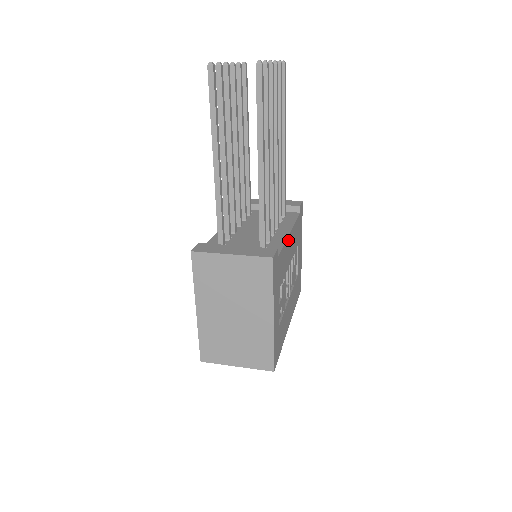
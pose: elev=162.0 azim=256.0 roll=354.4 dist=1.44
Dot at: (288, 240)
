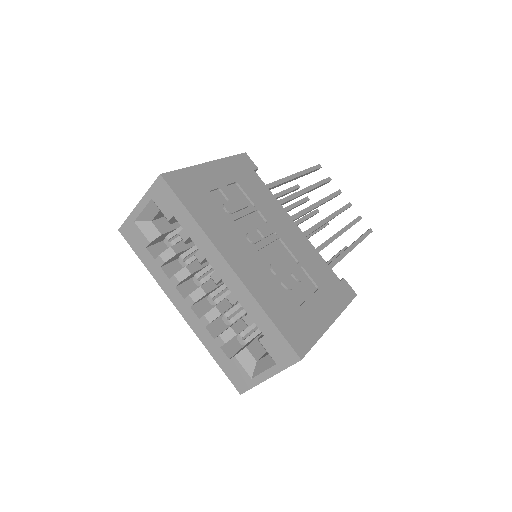
Dot at: (287, 217)
